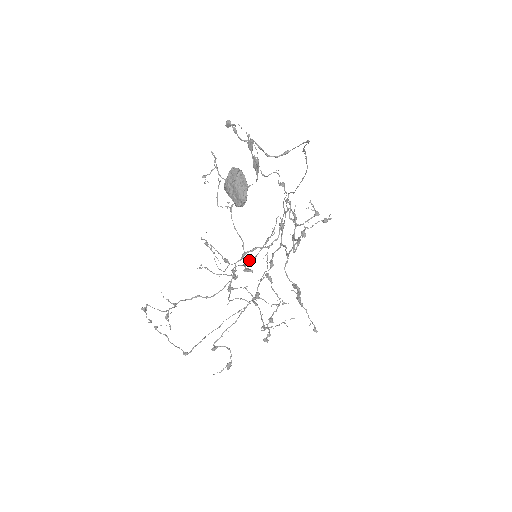
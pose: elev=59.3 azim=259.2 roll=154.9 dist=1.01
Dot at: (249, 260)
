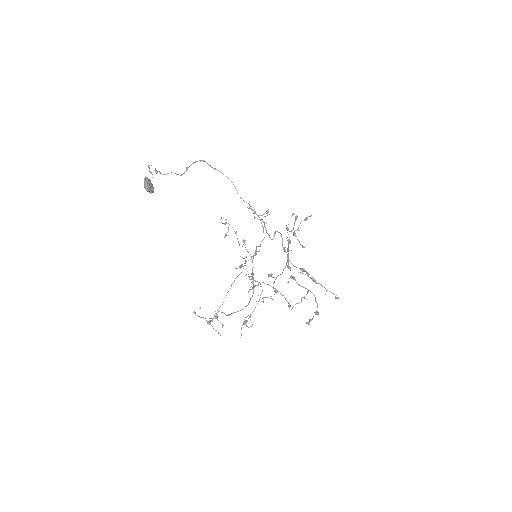
Dot at: occluded
